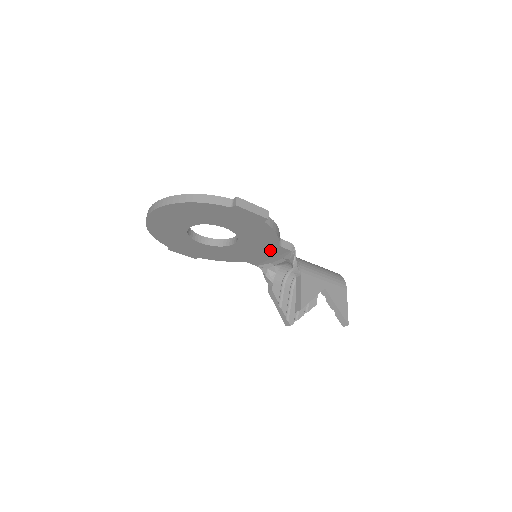
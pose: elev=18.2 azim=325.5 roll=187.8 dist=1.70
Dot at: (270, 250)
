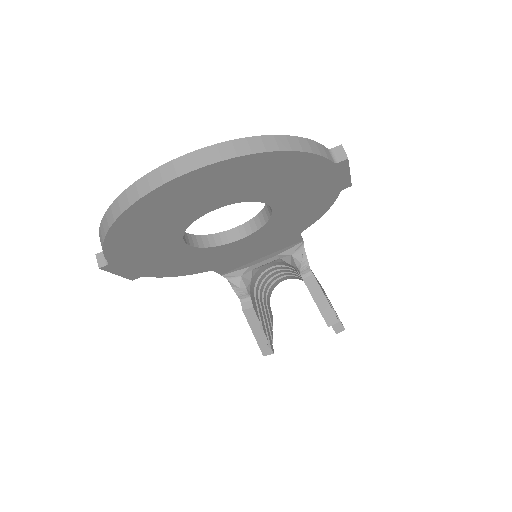
Dot at: (277, 243)
